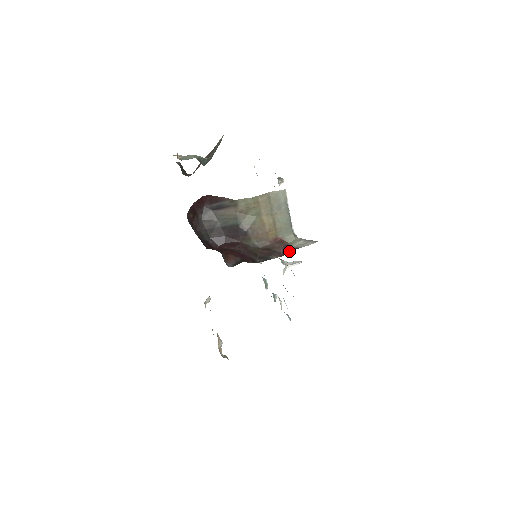
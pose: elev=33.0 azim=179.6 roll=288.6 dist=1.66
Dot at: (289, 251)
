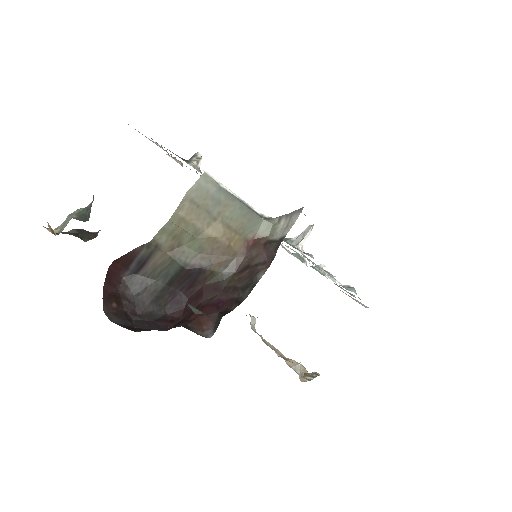
Dot at: (274, 251)
